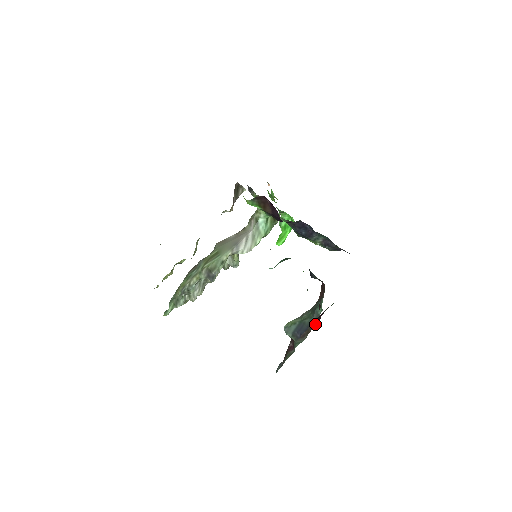
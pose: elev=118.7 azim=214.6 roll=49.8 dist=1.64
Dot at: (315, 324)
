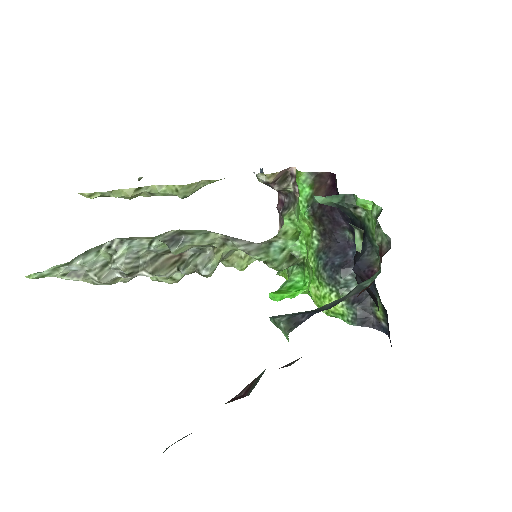
Dot at: occluded
